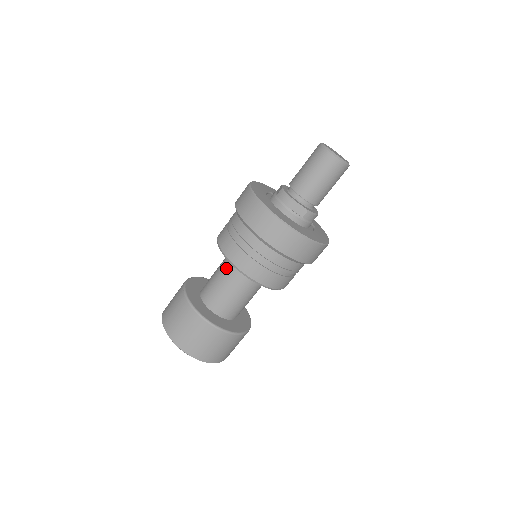
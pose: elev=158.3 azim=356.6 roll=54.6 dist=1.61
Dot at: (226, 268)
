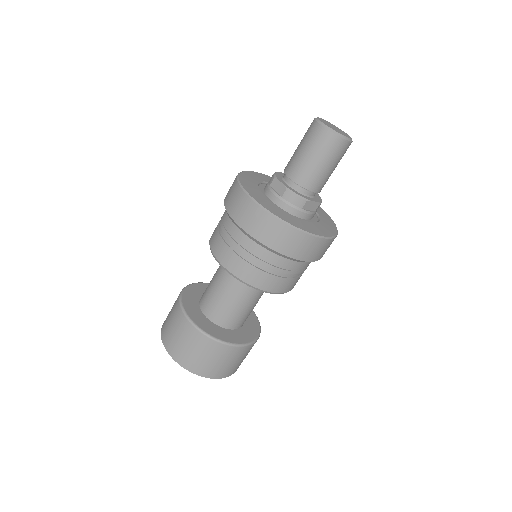
Dot at: occluded
